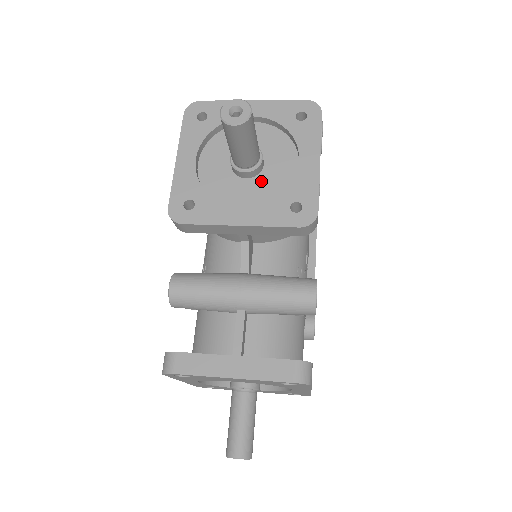
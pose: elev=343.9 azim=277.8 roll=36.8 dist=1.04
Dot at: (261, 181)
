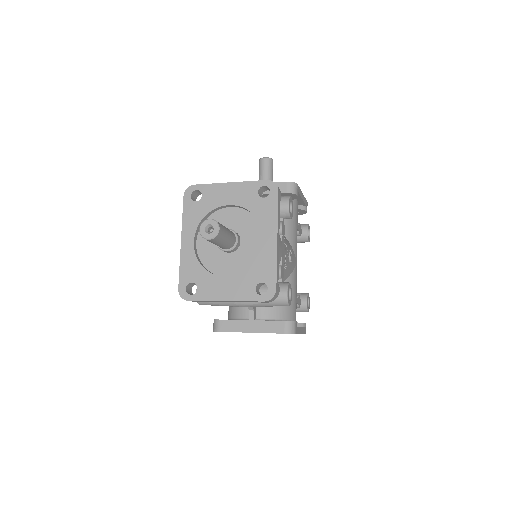
Dot at: occluded
